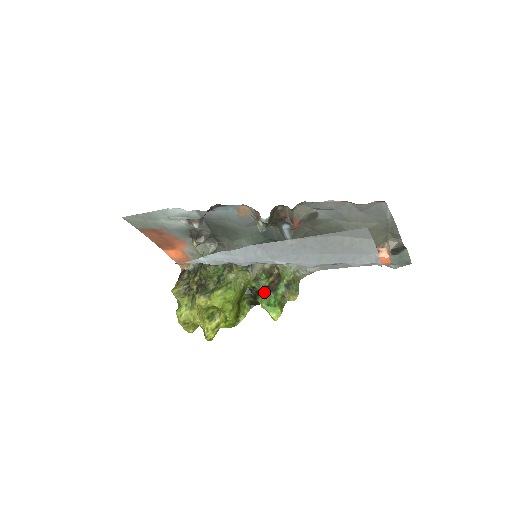
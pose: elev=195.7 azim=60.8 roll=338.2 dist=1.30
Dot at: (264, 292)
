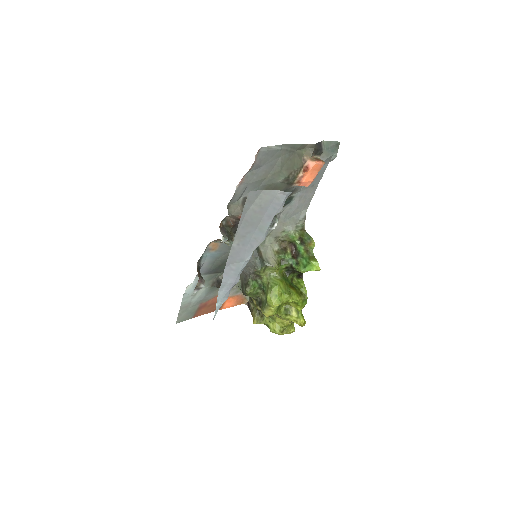
Dot at: (294, 263)
